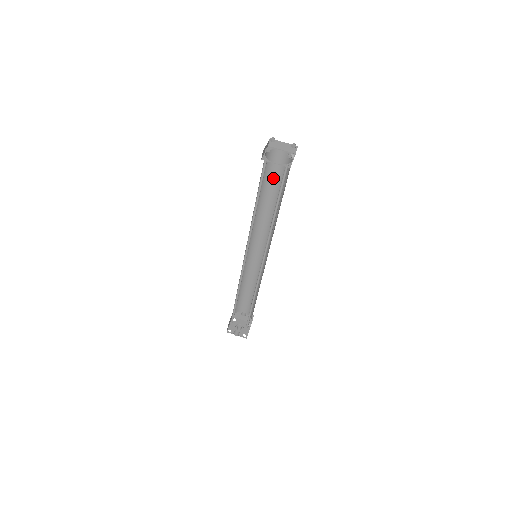
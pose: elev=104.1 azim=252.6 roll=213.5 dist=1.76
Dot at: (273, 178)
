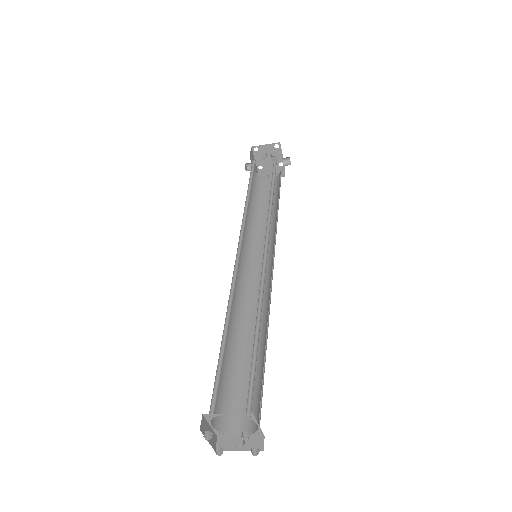
Dot at: occluded
